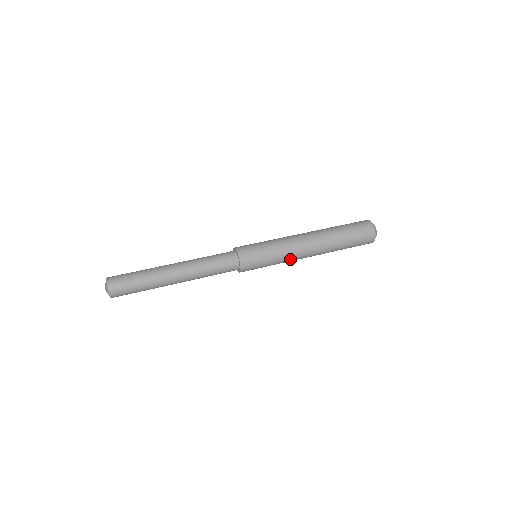
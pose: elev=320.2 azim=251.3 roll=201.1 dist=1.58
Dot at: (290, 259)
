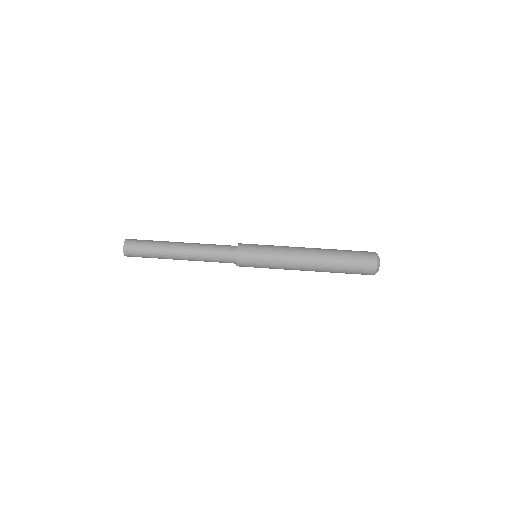
Dot at: (285, 266)
